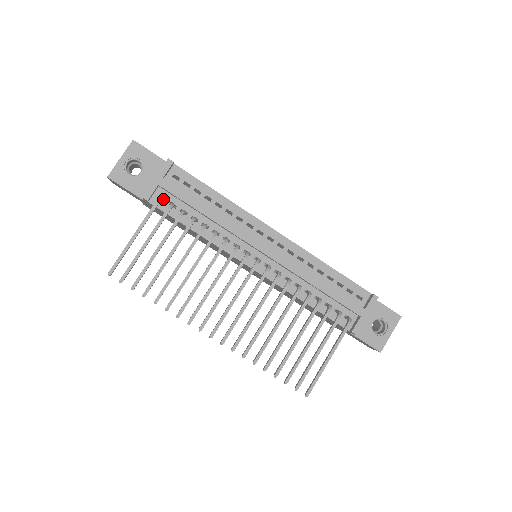
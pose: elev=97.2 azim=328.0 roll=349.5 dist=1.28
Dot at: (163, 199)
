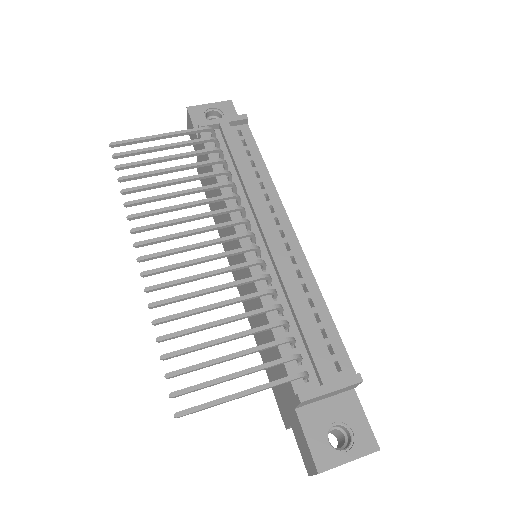
Dot at: occluded
